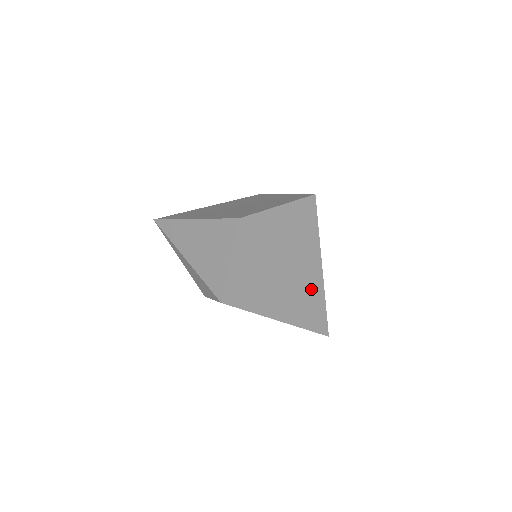
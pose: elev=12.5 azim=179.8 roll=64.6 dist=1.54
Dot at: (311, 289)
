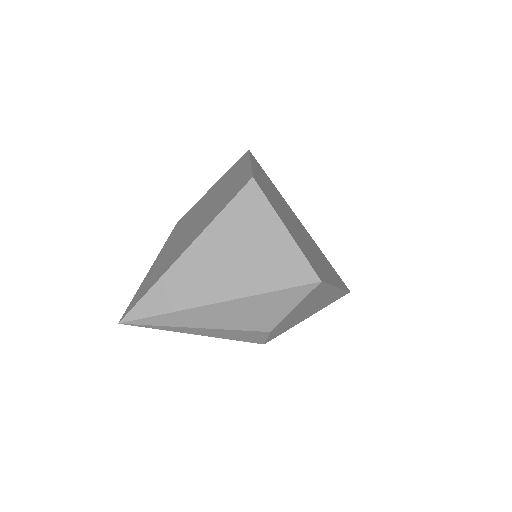
Dot at: (316, 247)
